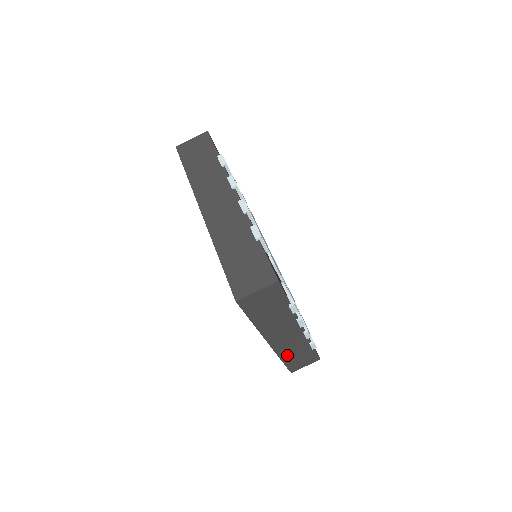
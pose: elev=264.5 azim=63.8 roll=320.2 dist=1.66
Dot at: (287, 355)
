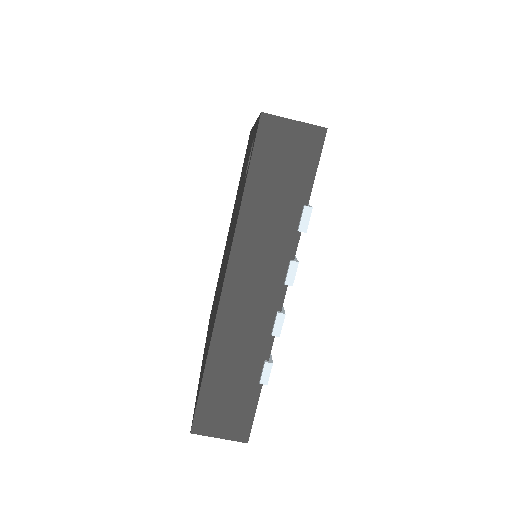
Dot at: occluded
